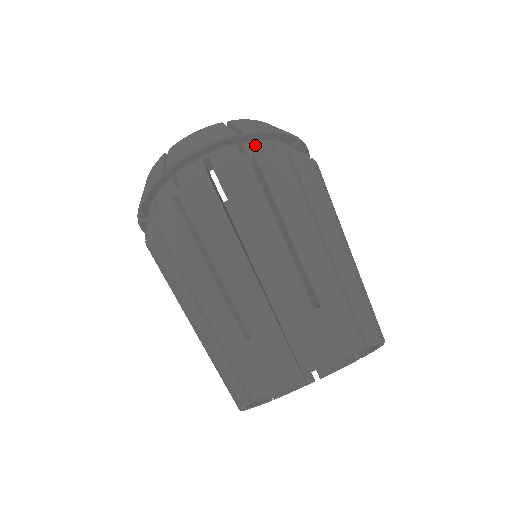
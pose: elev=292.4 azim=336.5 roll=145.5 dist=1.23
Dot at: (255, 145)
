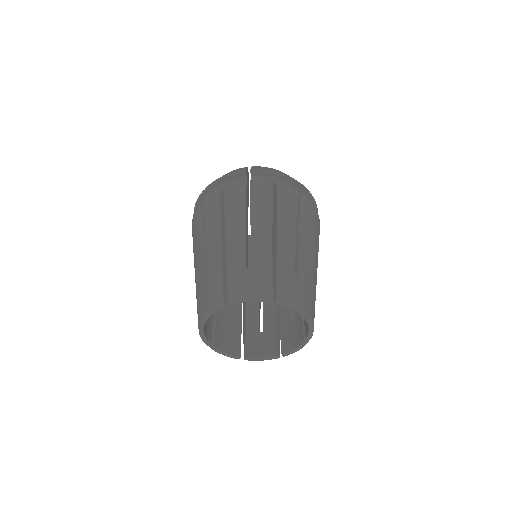
Dot at: occluded
